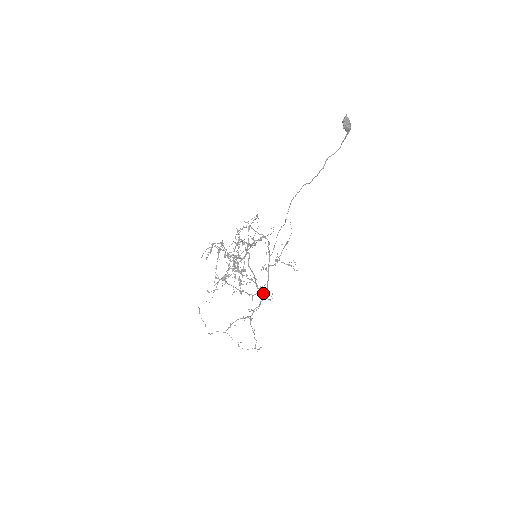
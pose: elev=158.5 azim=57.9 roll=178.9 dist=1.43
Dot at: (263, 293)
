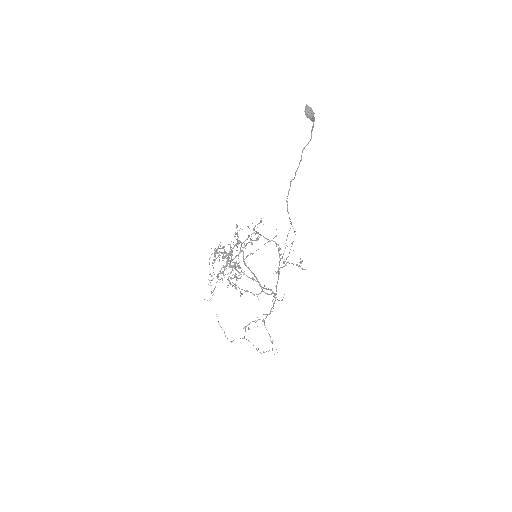
Dot at: occluded
